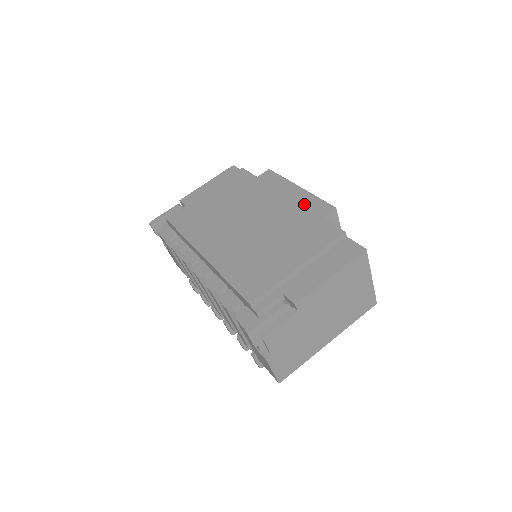
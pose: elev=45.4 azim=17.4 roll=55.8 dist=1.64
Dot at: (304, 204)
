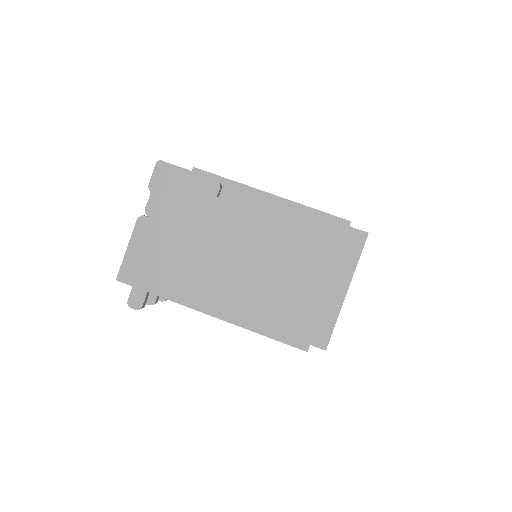
Dot at: occluded
